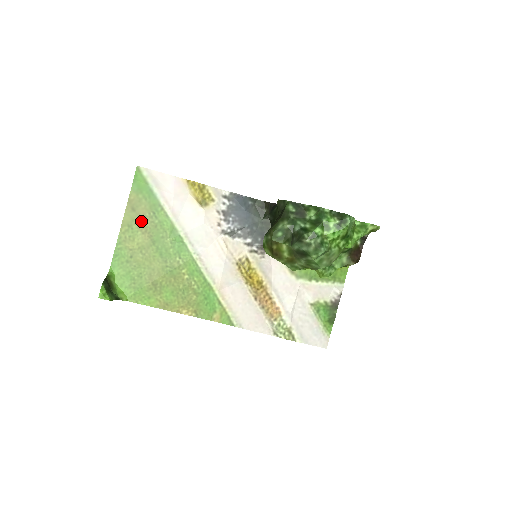
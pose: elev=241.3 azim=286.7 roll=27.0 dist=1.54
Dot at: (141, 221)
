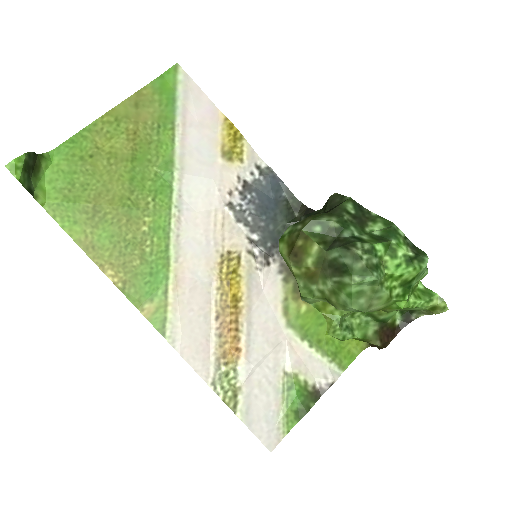
Dot at: (136, 124)
